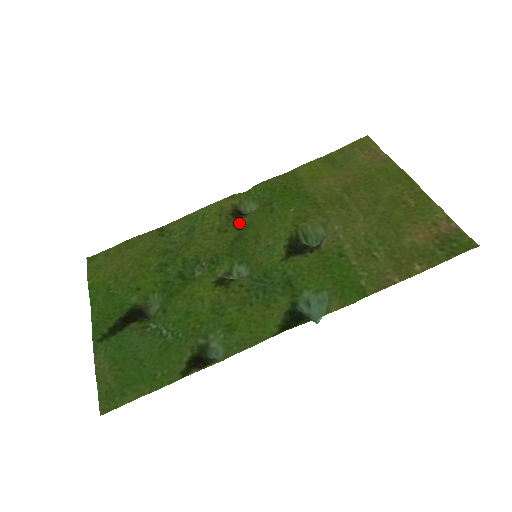
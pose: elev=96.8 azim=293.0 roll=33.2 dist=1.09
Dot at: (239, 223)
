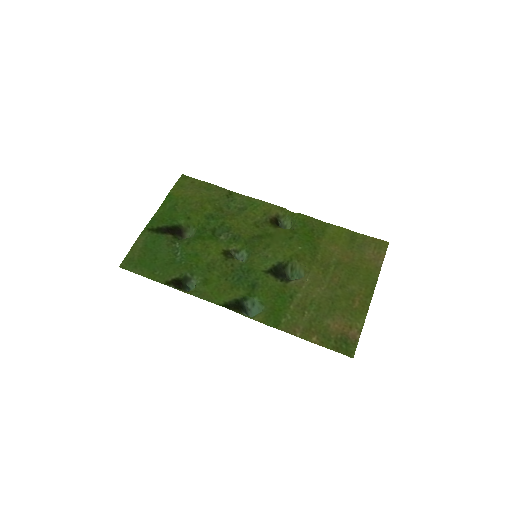
Dot at: (269, 229)
